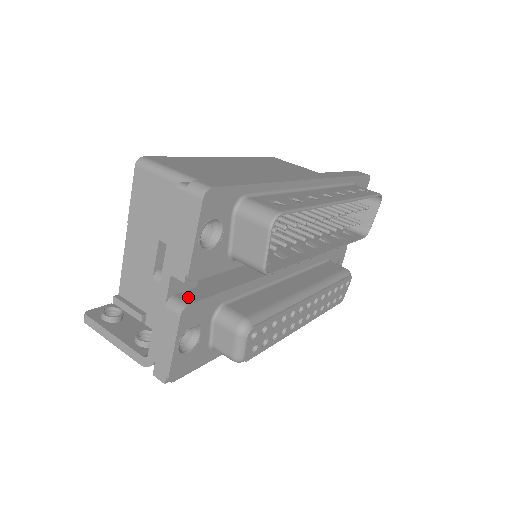
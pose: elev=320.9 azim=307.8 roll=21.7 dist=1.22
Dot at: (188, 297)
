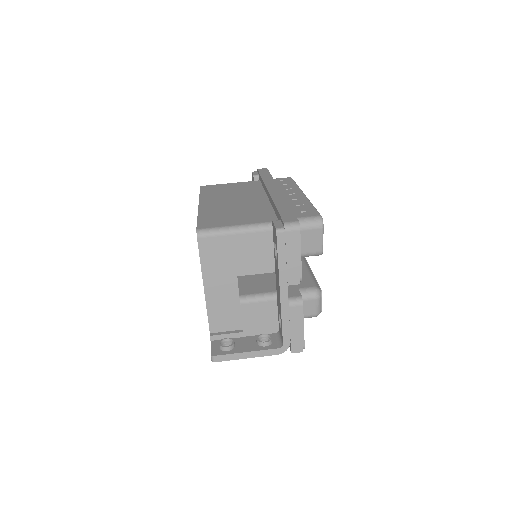
Dot at: (293, 294)
